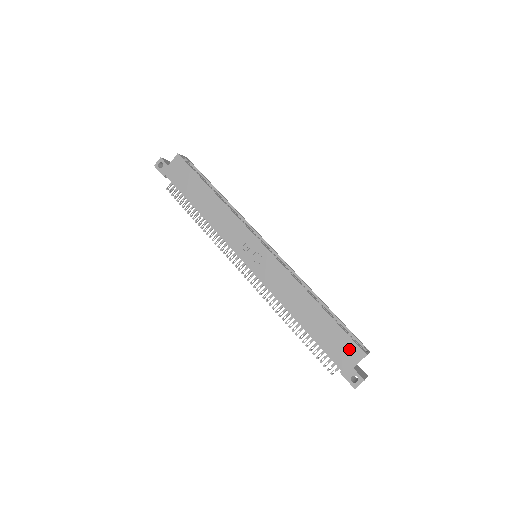
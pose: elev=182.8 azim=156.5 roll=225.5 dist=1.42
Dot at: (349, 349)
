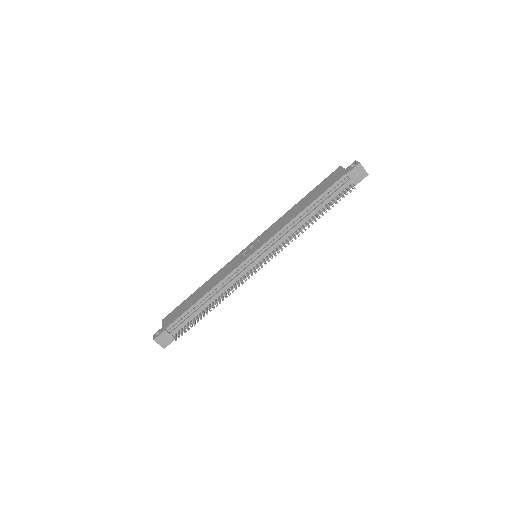
Dot at: (333, 175)
